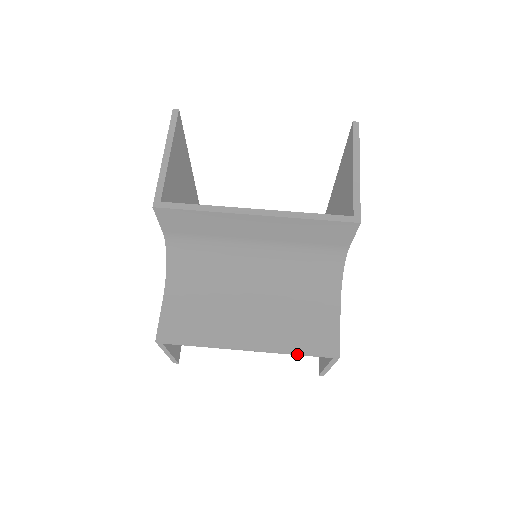
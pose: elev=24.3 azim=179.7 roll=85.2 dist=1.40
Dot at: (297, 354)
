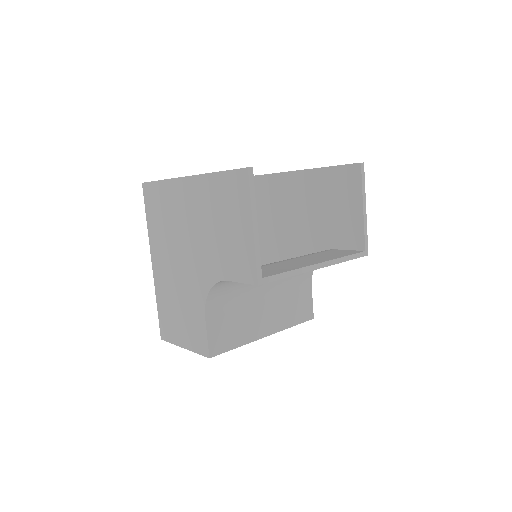
Dot at: (292, 326)
